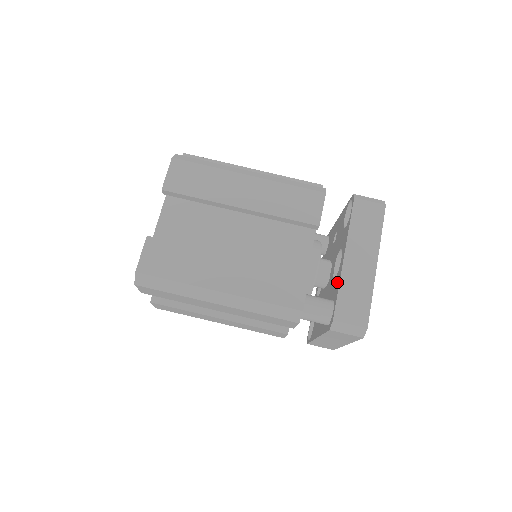
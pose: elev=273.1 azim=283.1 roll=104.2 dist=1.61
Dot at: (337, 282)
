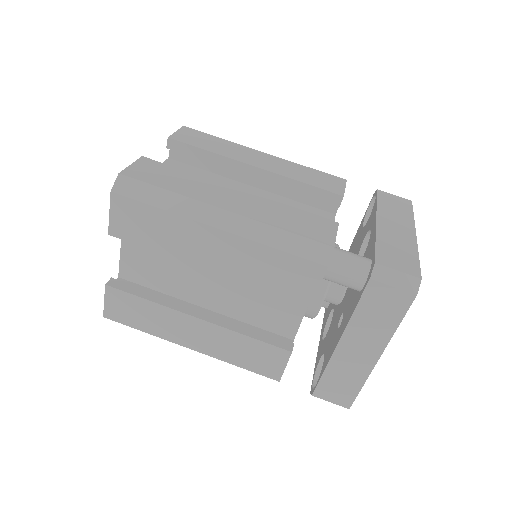
Dot at: (370, 245)
